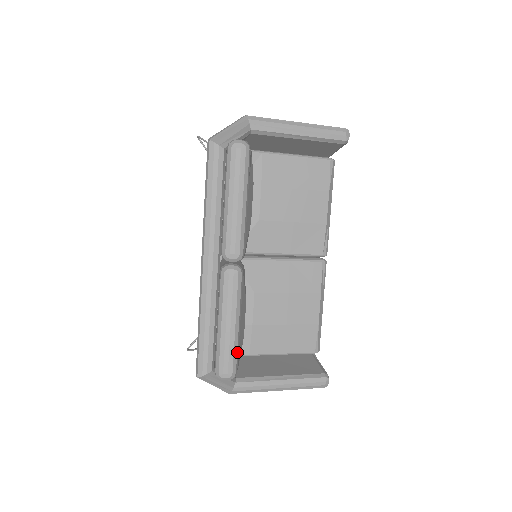
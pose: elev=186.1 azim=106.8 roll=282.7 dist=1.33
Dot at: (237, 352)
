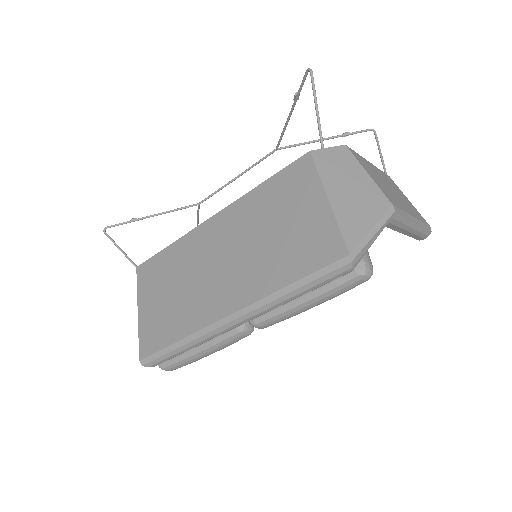
Dot at: occluded
